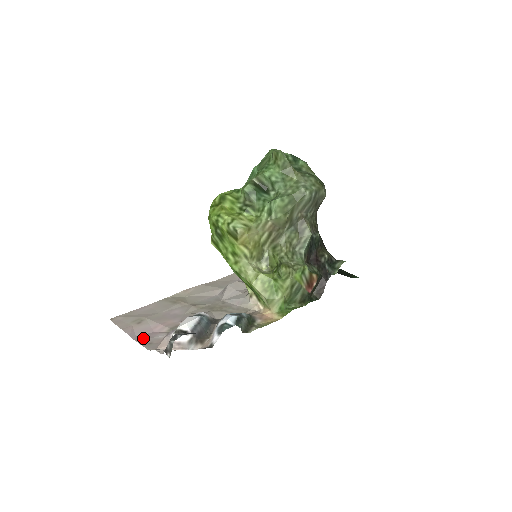
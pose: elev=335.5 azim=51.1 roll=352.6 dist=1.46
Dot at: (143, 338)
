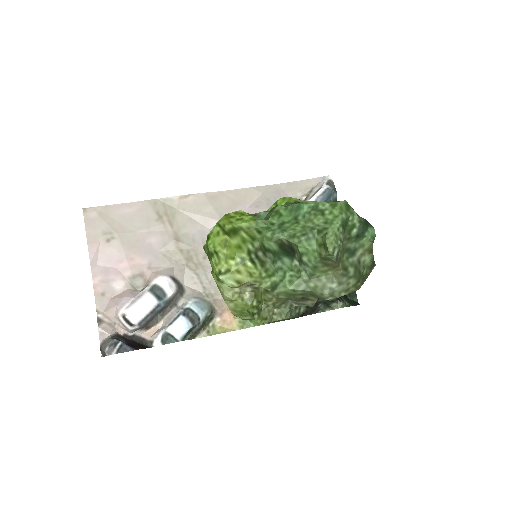
Dot at: (101, 278)
